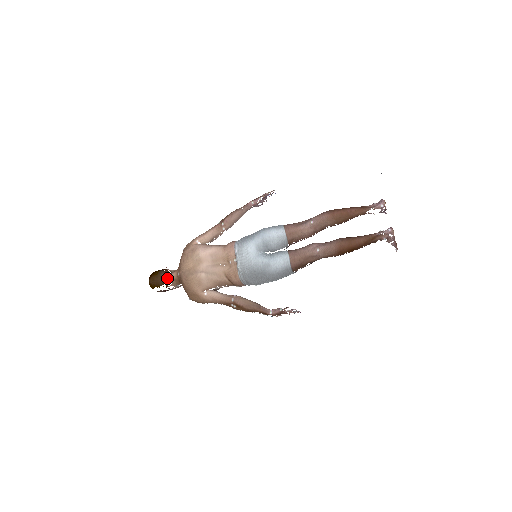
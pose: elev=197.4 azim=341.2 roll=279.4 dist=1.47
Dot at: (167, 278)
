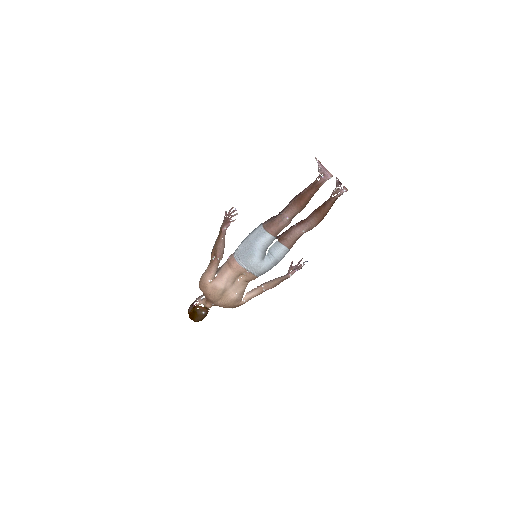
Dot at: (206, 311)
